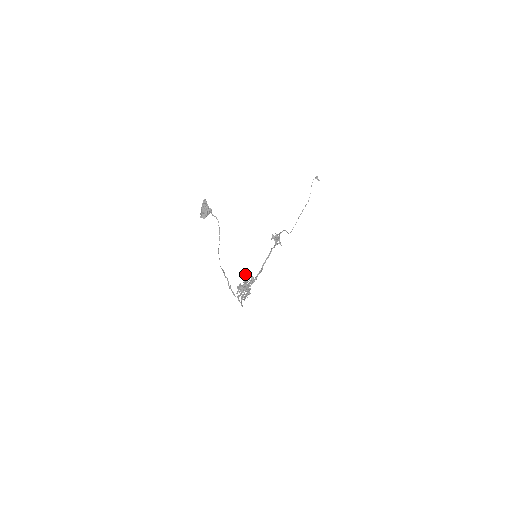
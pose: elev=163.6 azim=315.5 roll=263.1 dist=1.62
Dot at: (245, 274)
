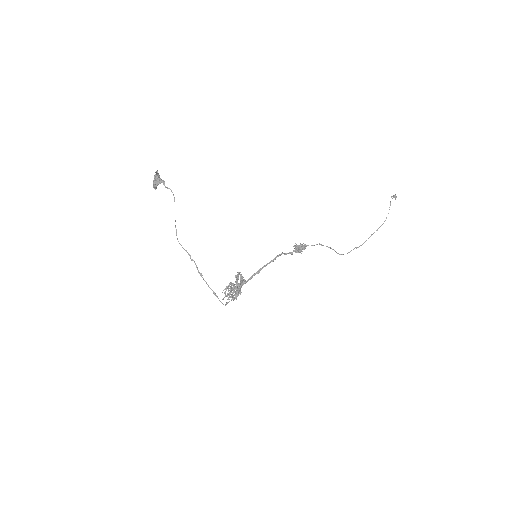
Dot at: (239, 273)
